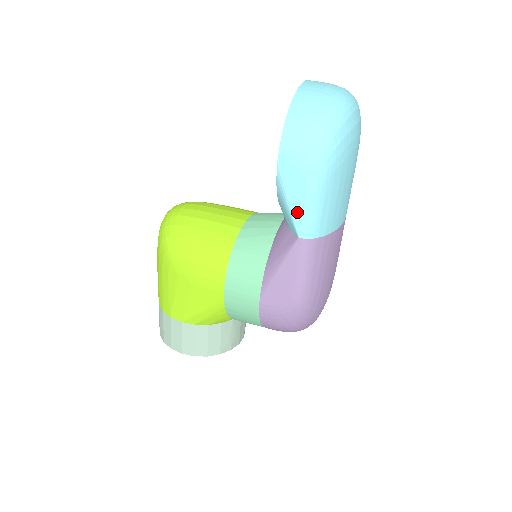
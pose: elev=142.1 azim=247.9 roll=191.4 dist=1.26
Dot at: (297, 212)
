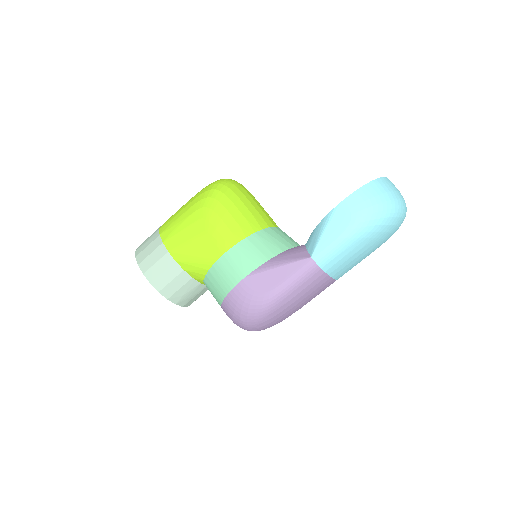
Dot at: (325, 240)
